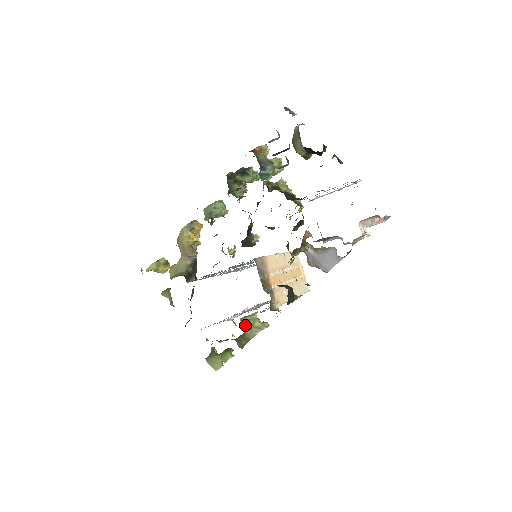
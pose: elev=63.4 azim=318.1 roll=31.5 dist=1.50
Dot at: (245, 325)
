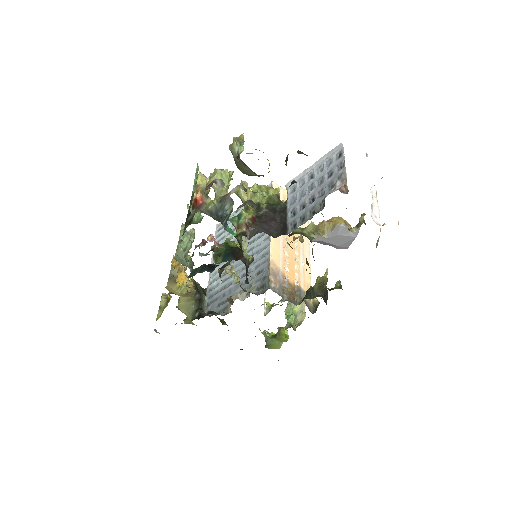
Dot at: occluded
